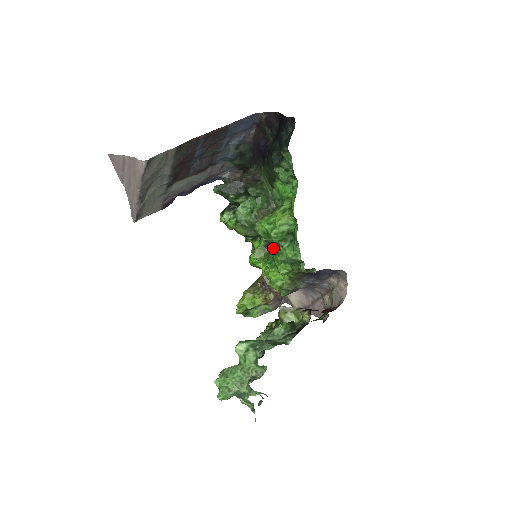
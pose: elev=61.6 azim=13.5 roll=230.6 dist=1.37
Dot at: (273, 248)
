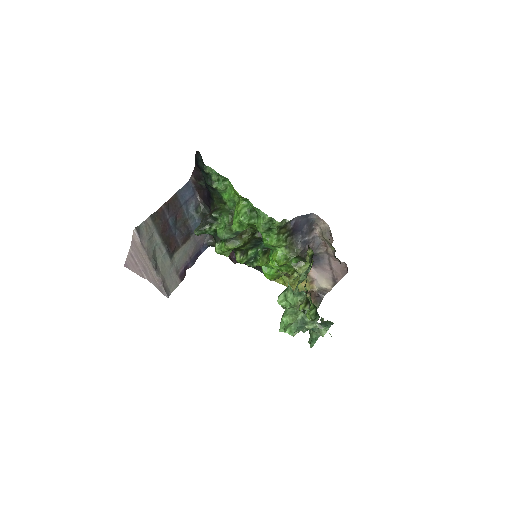
Dot at: (269, 251)
